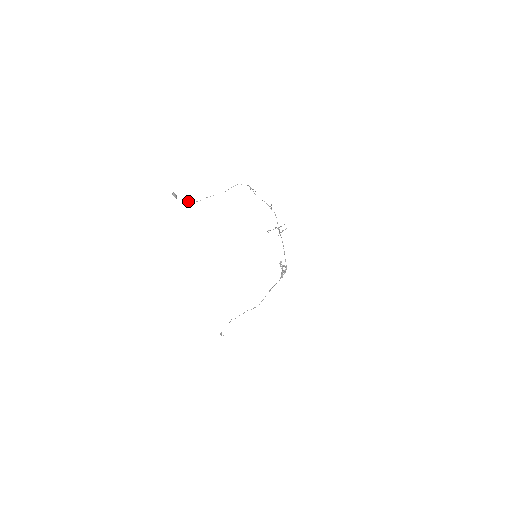
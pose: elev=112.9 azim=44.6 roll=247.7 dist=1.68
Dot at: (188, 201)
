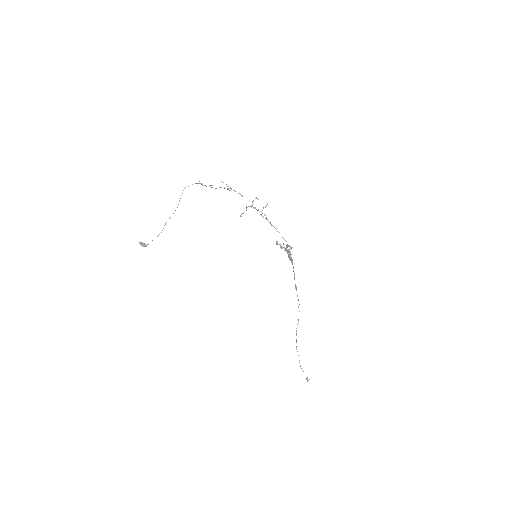
Dot at: (152, 240)
